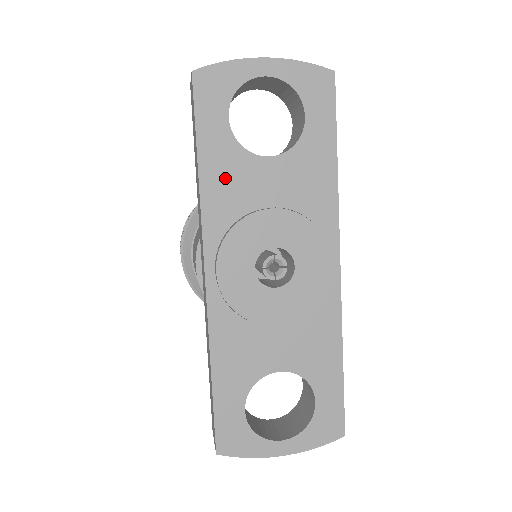
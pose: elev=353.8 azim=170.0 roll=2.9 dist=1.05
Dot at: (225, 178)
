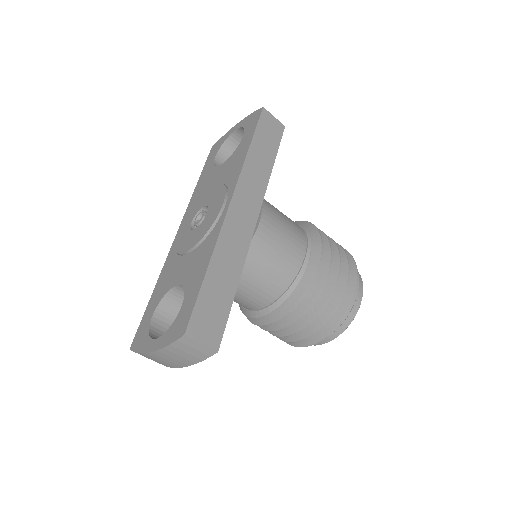
Dot at: (203, 184)
